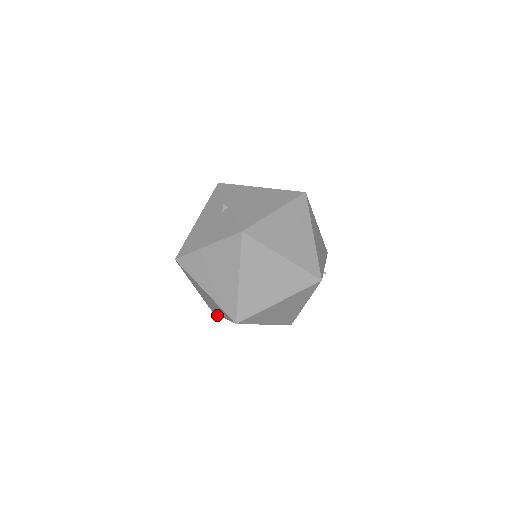
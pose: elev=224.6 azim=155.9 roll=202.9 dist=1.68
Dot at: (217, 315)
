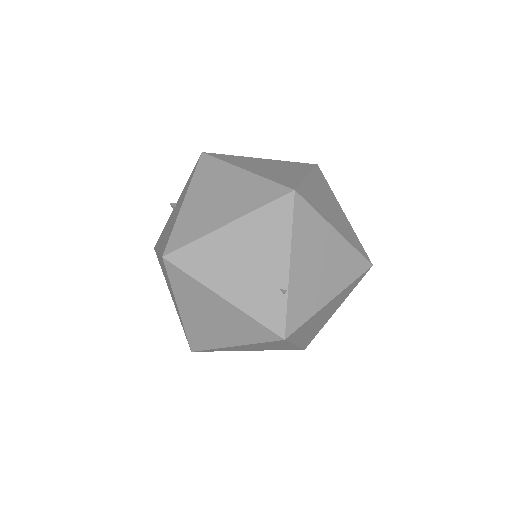
Dot at: (285, 292)
